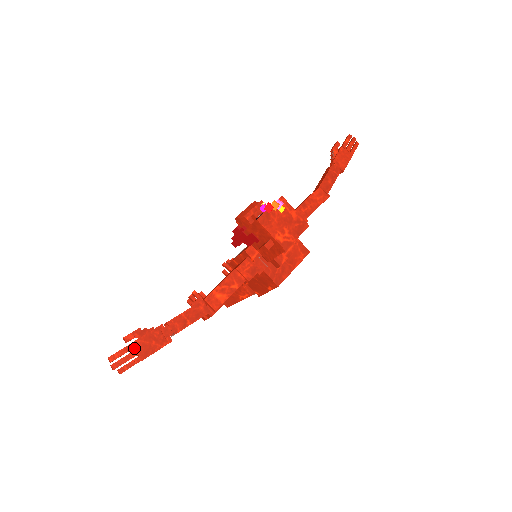
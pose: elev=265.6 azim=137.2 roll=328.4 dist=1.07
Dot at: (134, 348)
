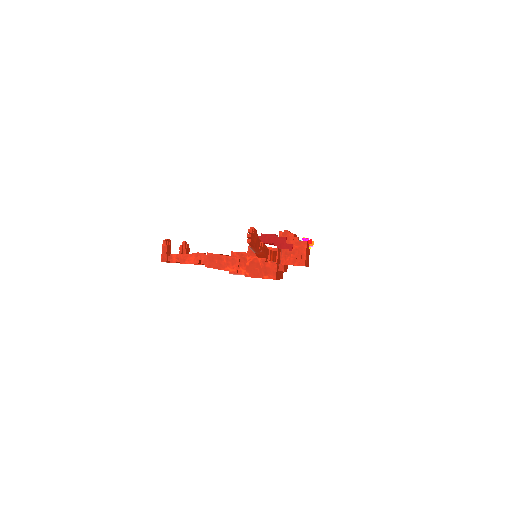
Dot at: (255, 238)
